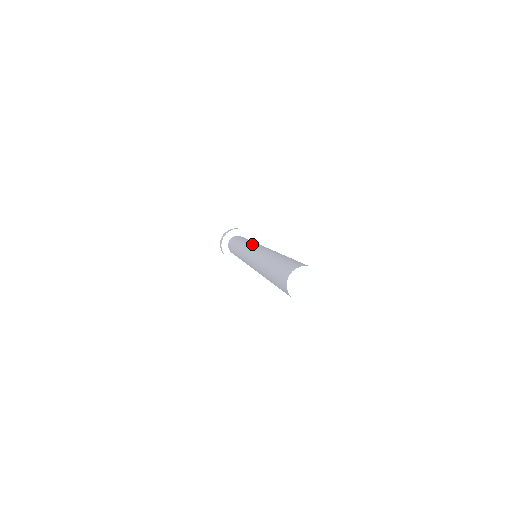
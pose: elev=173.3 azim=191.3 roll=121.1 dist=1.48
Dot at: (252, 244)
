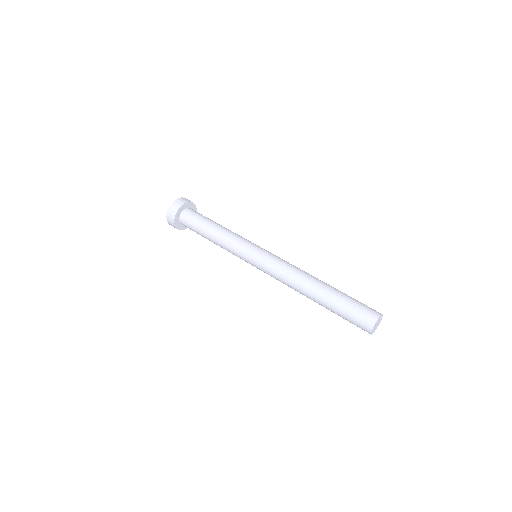
Dot at: (249, 259)
